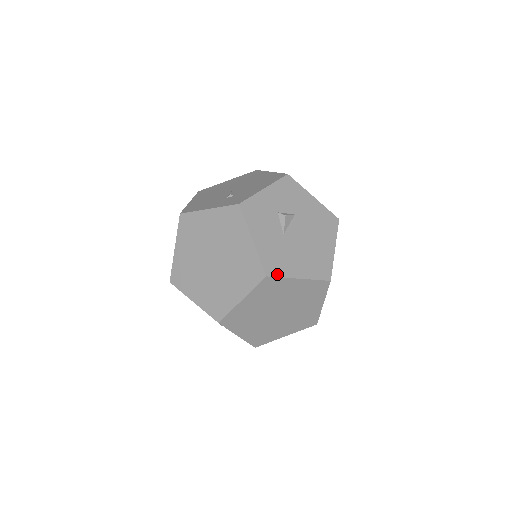
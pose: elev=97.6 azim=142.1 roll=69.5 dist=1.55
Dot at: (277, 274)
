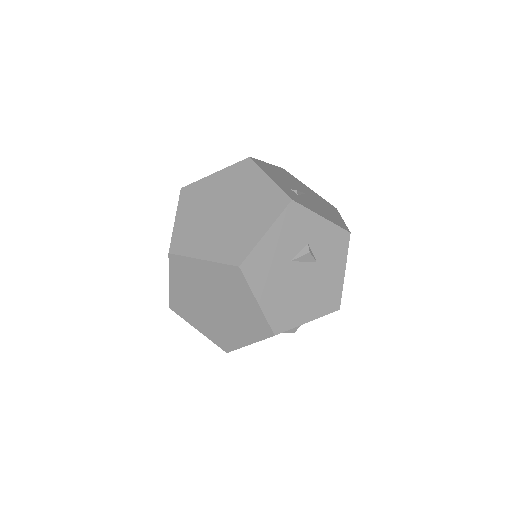
Dot at: (248, 276)
